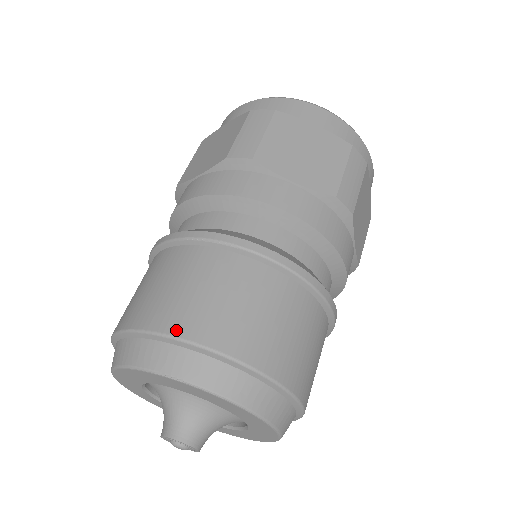
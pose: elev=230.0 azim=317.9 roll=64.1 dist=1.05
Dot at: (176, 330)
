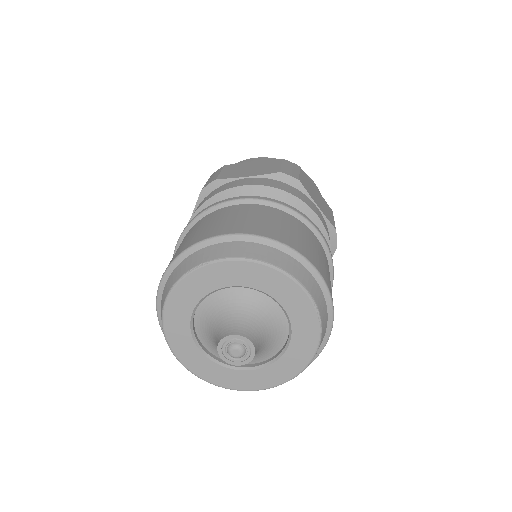
Dot at: (192, 243)
